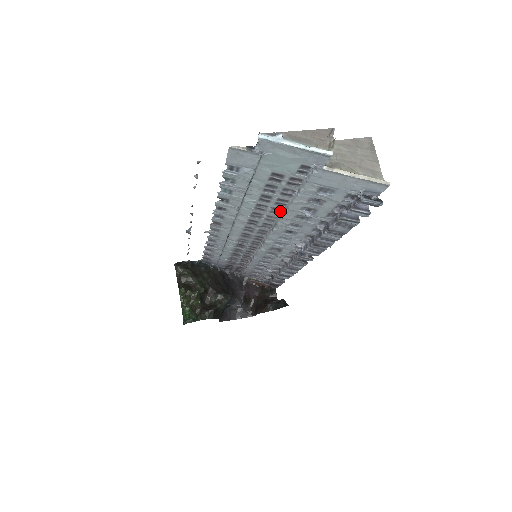
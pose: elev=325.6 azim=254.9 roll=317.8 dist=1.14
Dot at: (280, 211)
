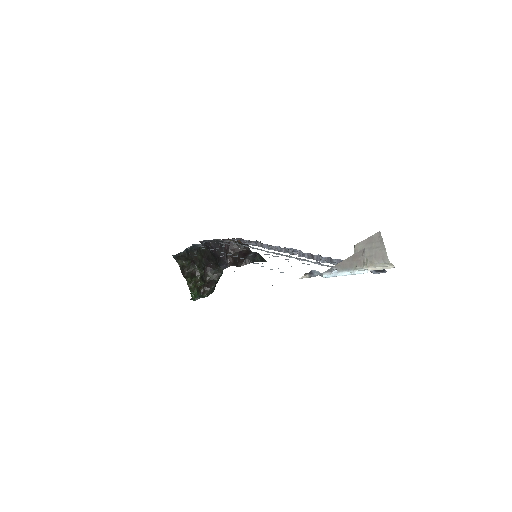
Dot at: (298, 258)
